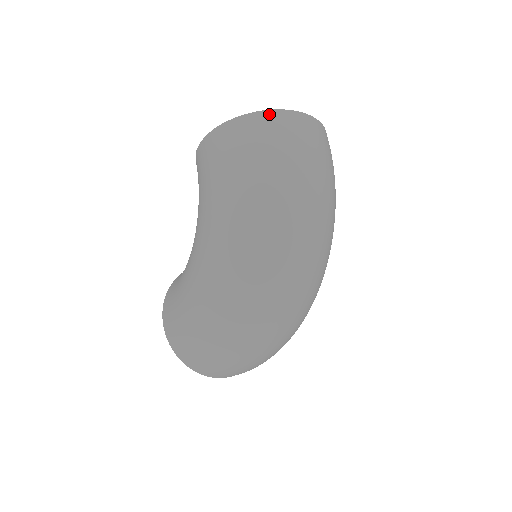
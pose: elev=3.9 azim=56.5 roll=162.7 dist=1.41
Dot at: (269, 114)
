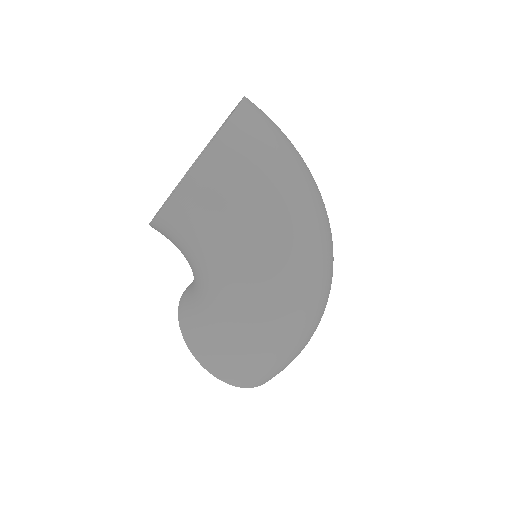
Dot at: (232, 125)
